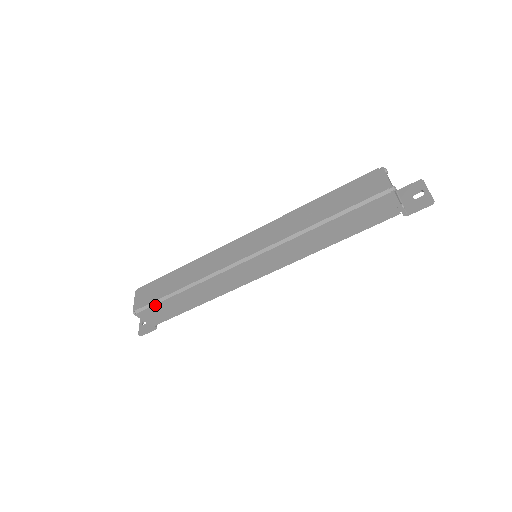
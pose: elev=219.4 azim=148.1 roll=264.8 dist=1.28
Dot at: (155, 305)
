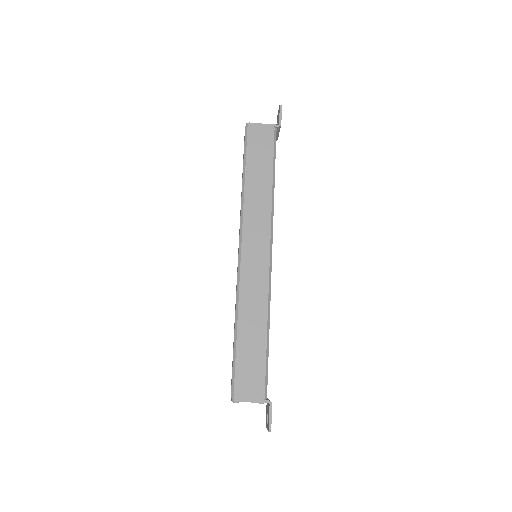
Dot at: (236, 370)
